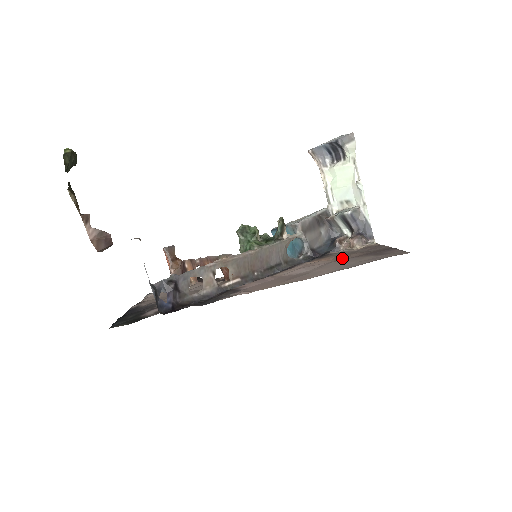
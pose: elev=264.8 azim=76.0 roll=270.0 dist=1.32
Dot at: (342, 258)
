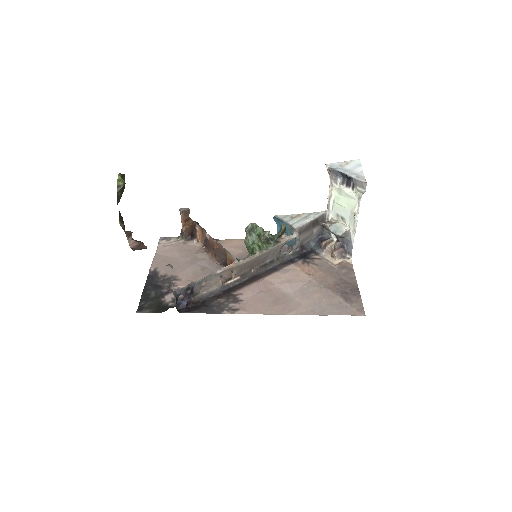
Dot at: (320, 280)
